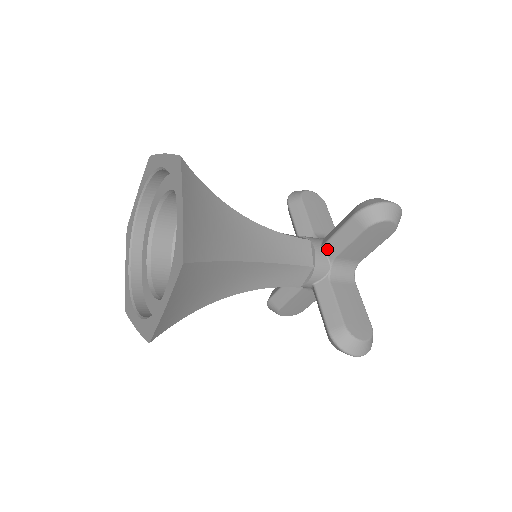
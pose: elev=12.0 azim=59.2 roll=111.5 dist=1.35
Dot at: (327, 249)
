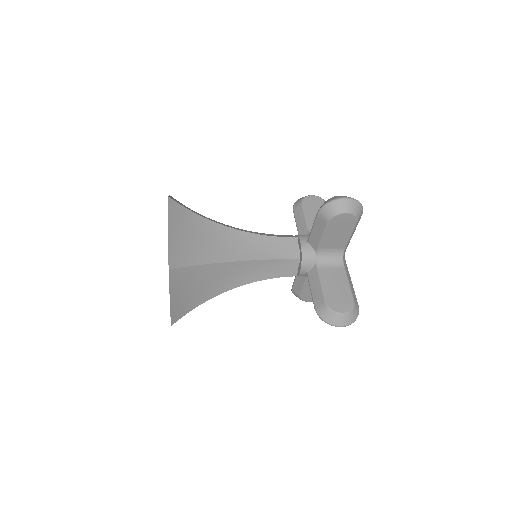
Dot at: (311, 243)
